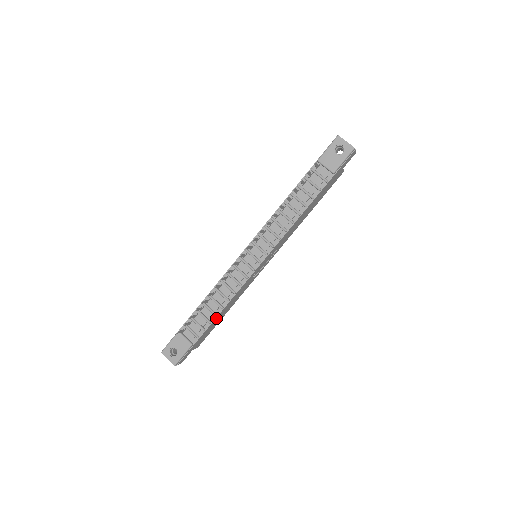
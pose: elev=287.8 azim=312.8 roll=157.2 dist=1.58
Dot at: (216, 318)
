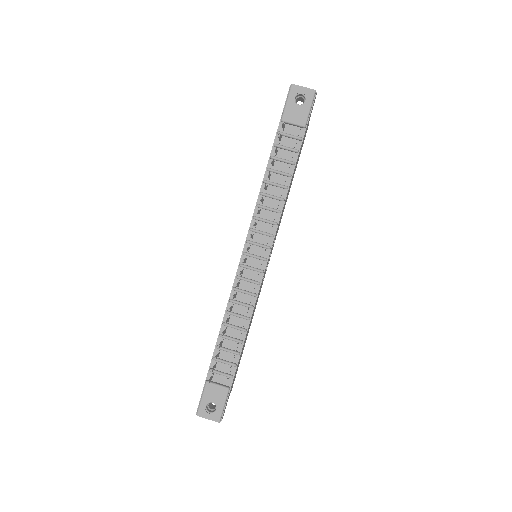
Dot at: (243, 345)
